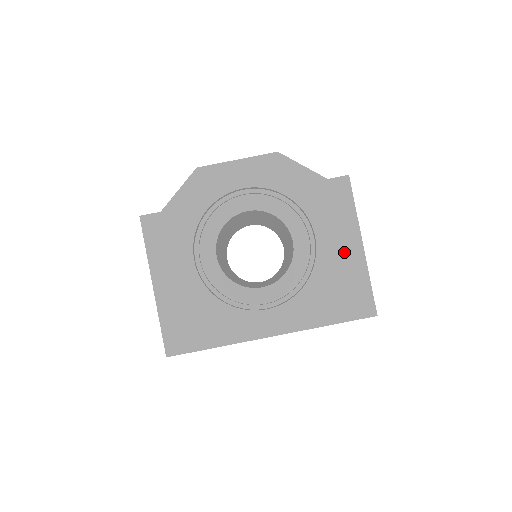
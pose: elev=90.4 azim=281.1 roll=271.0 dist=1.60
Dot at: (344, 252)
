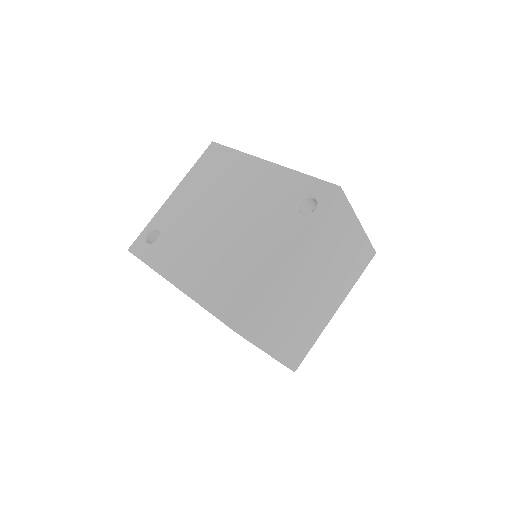
Dot at: occluded
